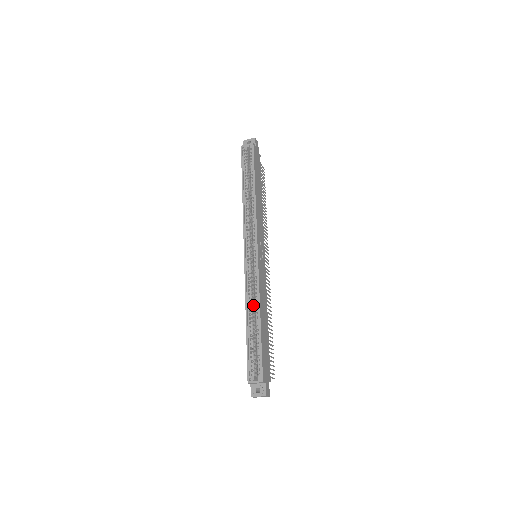
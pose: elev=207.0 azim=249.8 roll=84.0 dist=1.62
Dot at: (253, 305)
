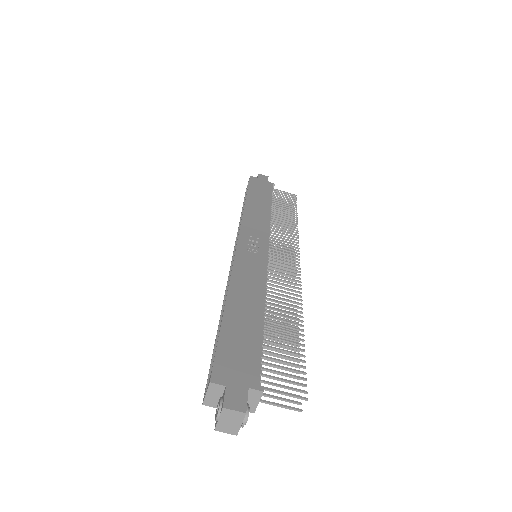
Dot at: occluded
